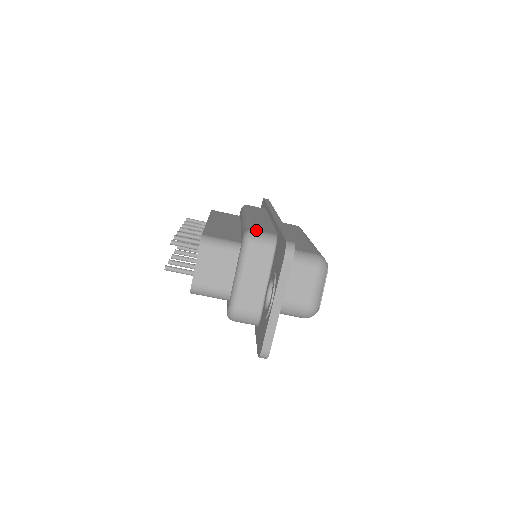
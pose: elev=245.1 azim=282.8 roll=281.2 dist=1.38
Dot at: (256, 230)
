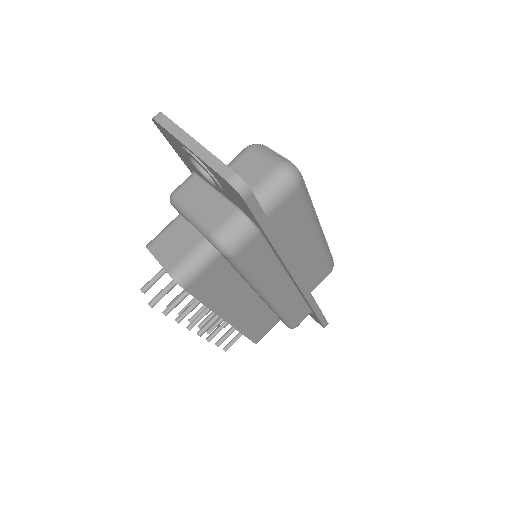
Dot at: occluded
